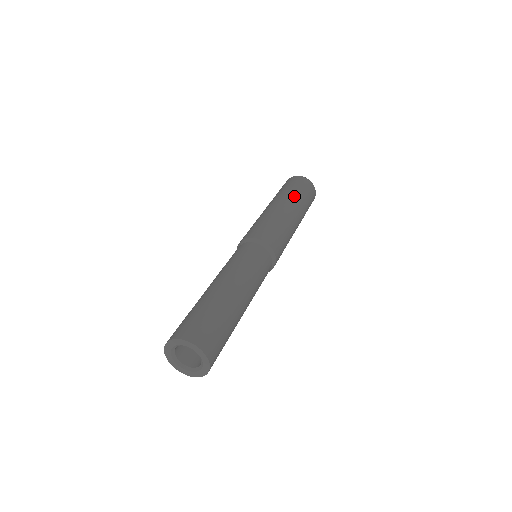
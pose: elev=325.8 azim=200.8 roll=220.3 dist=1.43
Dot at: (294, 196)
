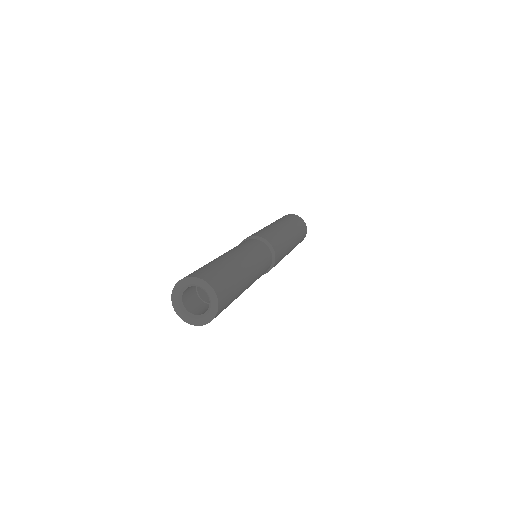
Dot at: (287, 221)
